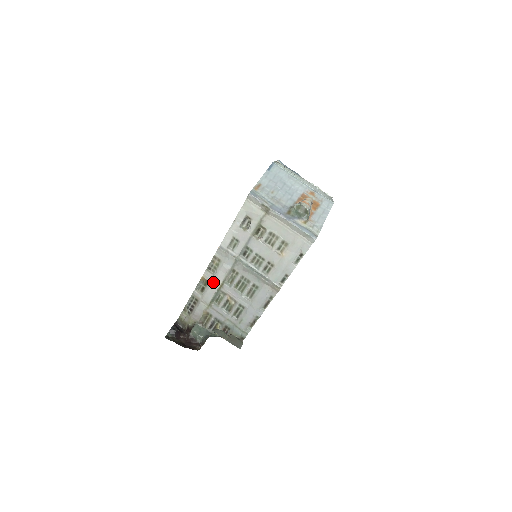
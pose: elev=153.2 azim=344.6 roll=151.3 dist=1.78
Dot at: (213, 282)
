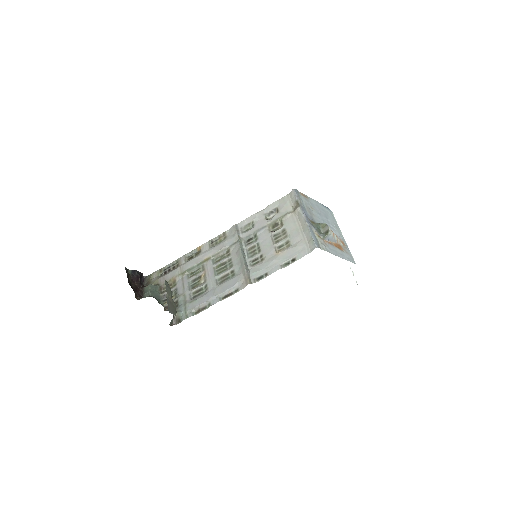
Dot at: (204, 253)
